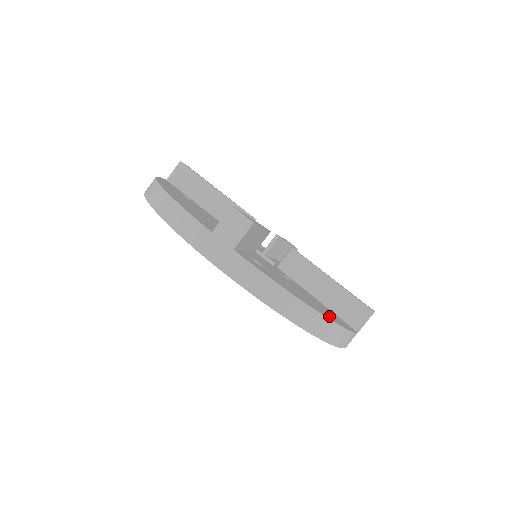
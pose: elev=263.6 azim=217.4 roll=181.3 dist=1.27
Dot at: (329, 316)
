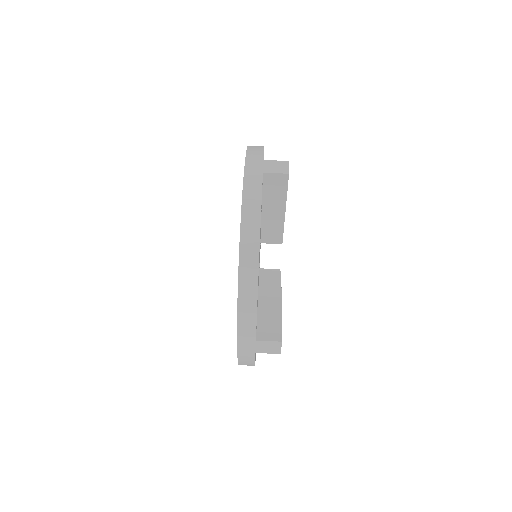
Dot at: occluded
